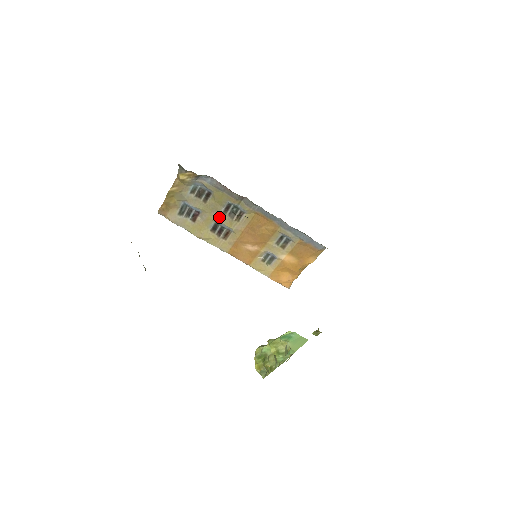
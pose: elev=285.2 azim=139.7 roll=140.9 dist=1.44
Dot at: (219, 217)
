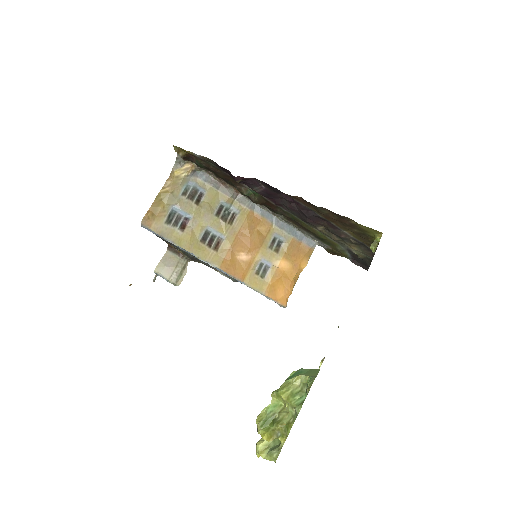
Dot at: (211, 222)
